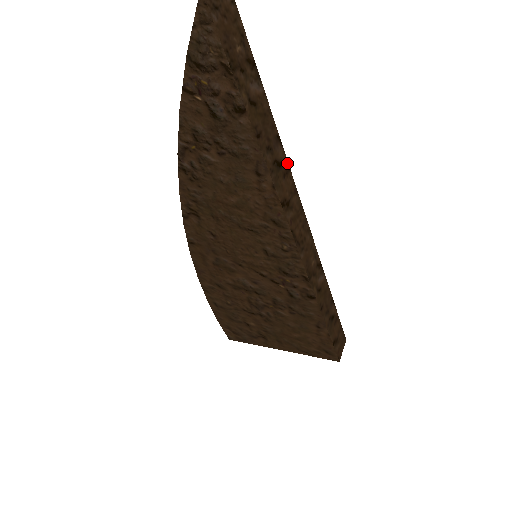
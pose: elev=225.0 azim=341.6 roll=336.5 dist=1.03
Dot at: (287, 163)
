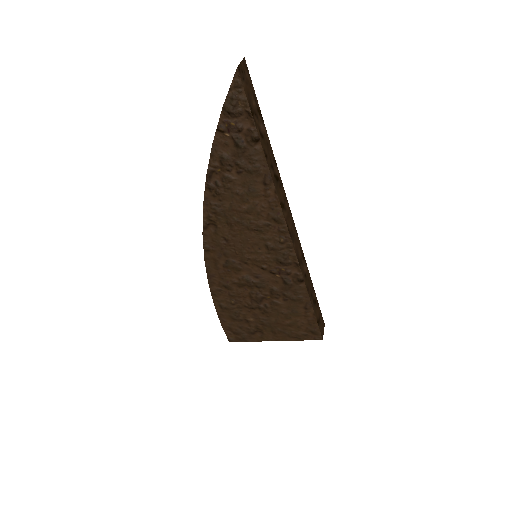
Dot at: (280, 179)
